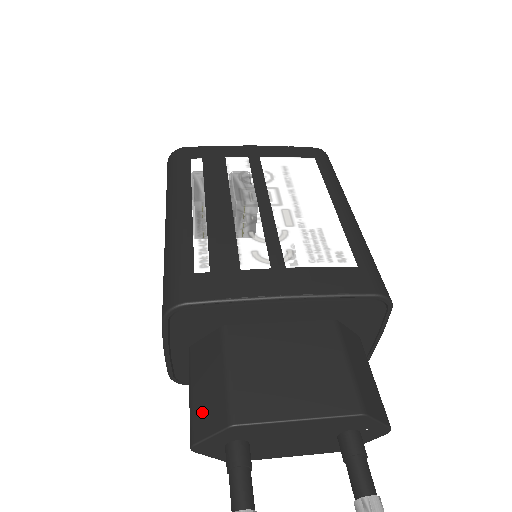
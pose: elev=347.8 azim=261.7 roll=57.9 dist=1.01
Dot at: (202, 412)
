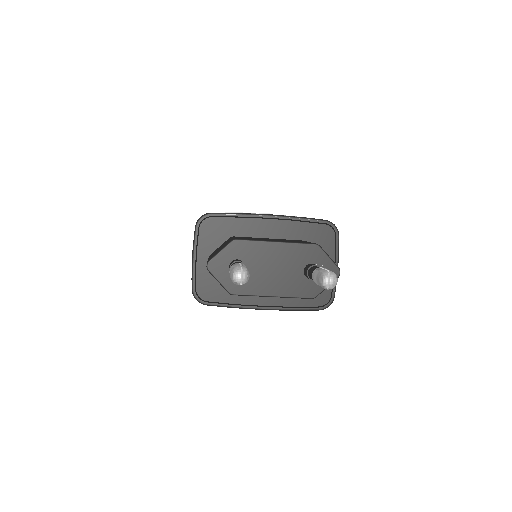
Dot at: occluded
